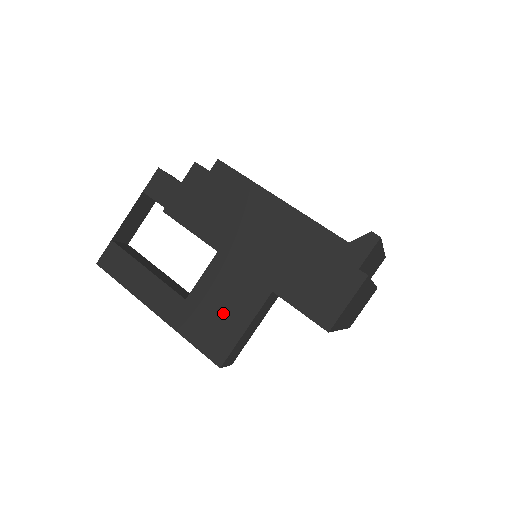
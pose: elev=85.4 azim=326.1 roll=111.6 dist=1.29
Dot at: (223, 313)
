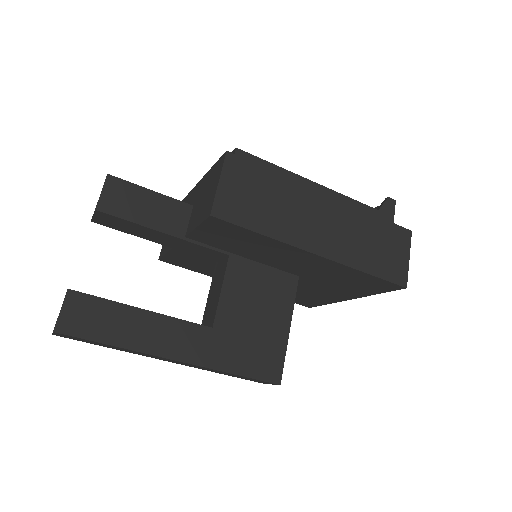
Dot at: (260, 325)
